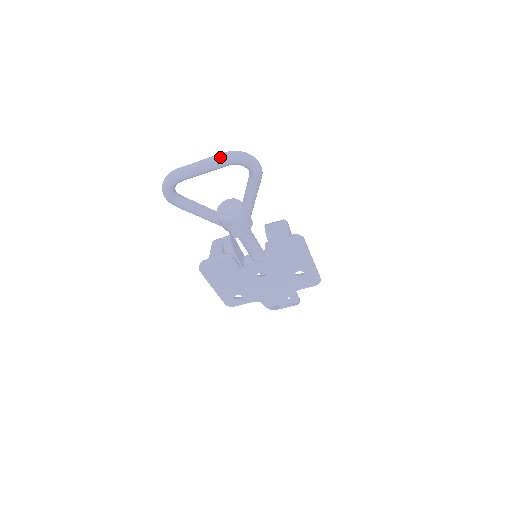
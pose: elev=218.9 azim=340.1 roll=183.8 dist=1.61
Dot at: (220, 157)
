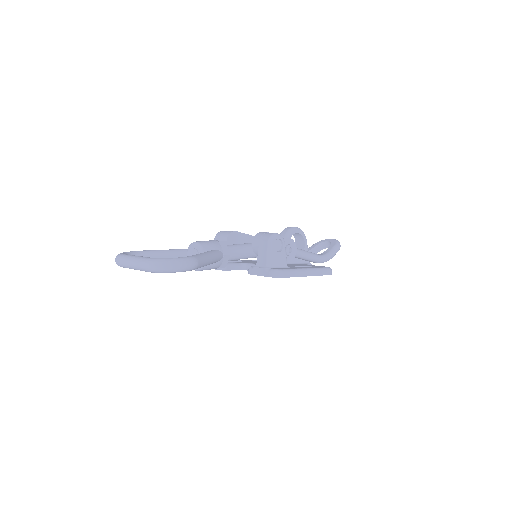
Dot at: (142, 268)
